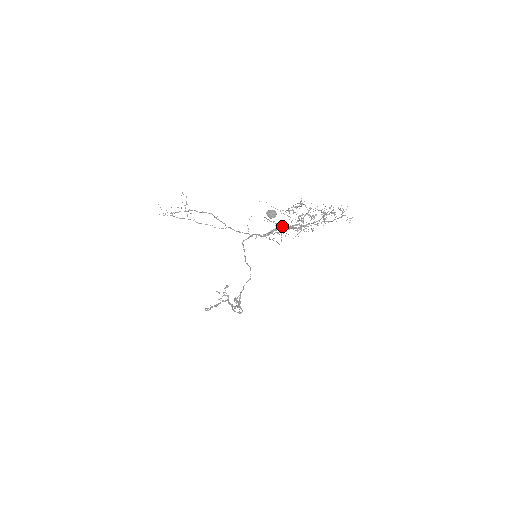
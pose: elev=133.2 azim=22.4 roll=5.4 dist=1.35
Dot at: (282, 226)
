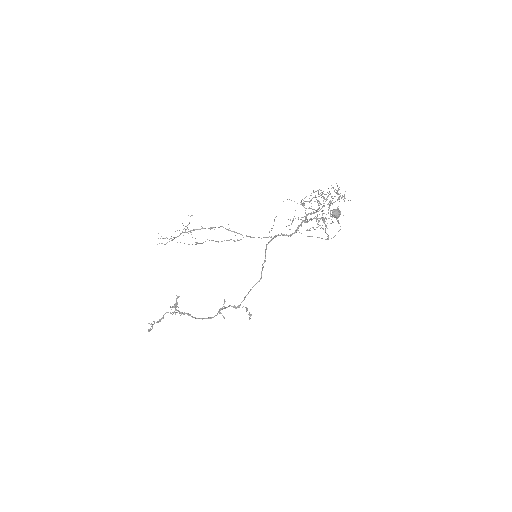
Dot at: (324, 221)
